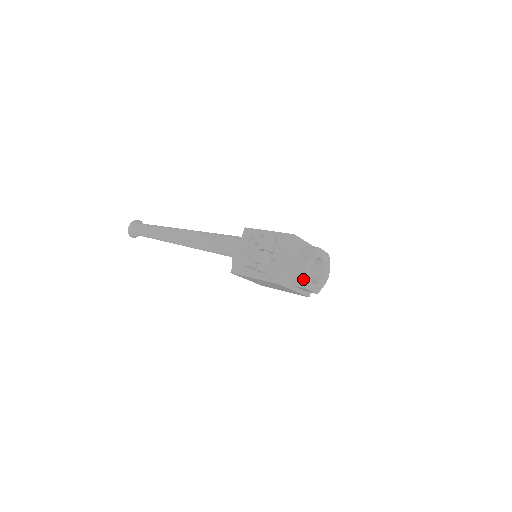
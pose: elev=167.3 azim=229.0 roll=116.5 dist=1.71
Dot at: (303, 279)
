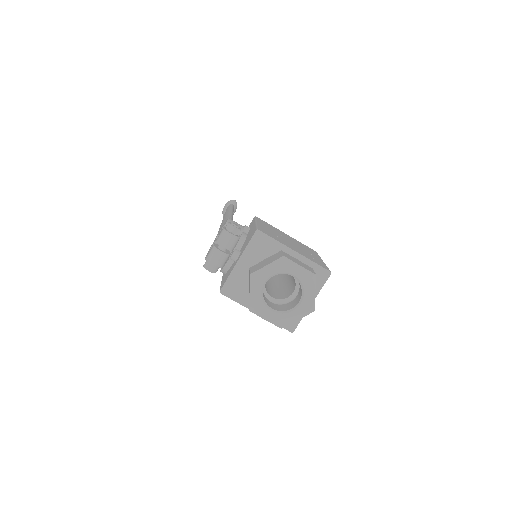
Dot at: (249, 296)
